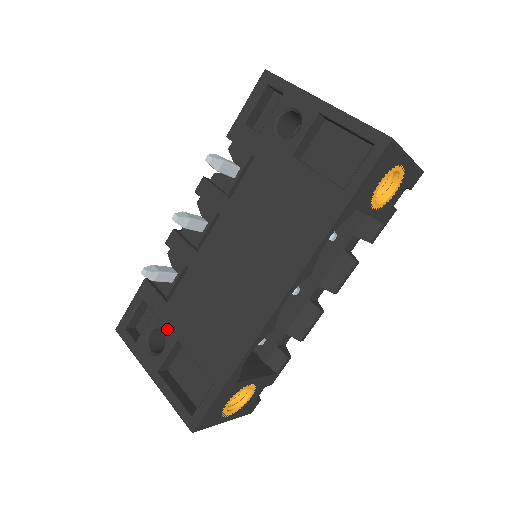
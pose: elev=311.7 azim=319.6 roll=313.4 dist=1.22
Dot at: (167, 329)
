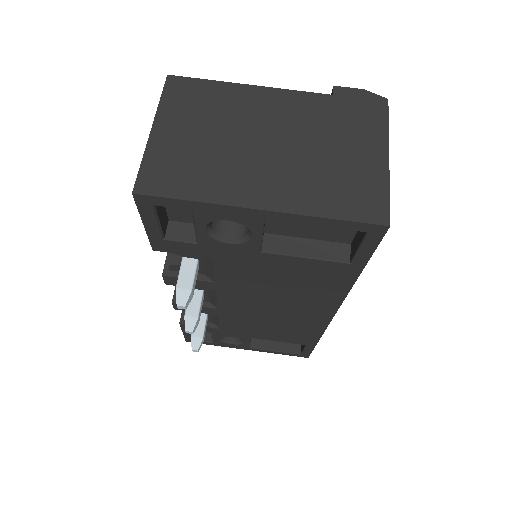
Dot at: (236, 336)
